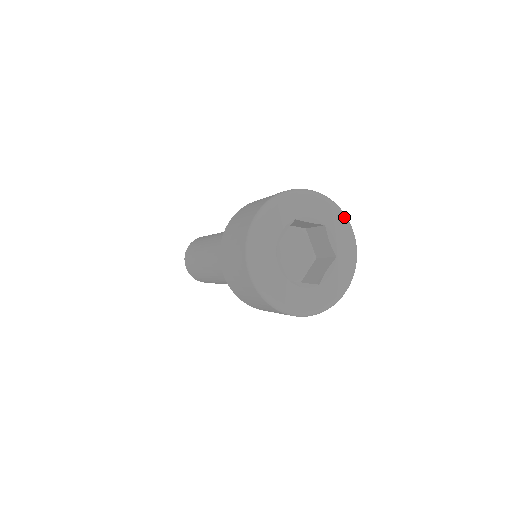
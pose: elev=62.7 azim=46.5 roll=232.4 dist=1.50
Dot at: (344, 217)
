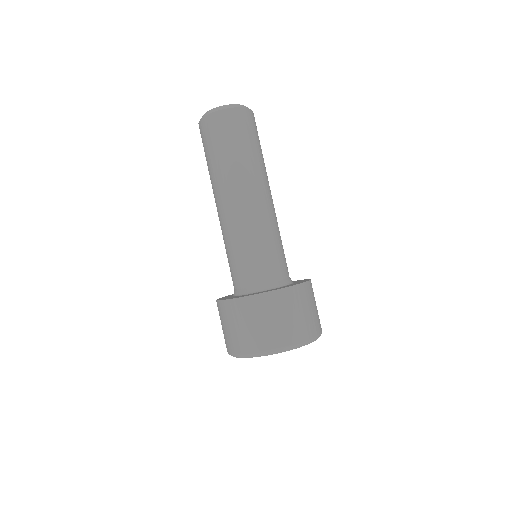
Dot at: occluded
